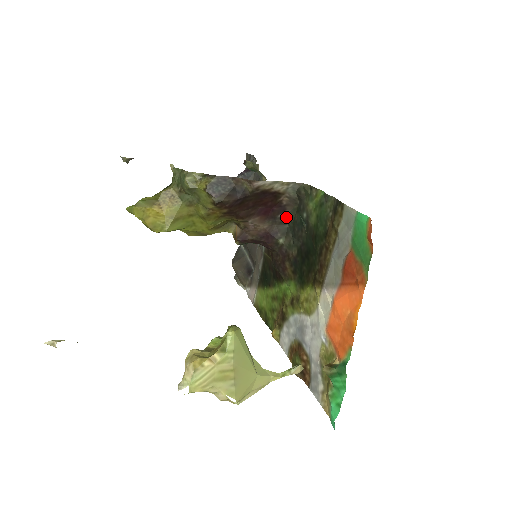
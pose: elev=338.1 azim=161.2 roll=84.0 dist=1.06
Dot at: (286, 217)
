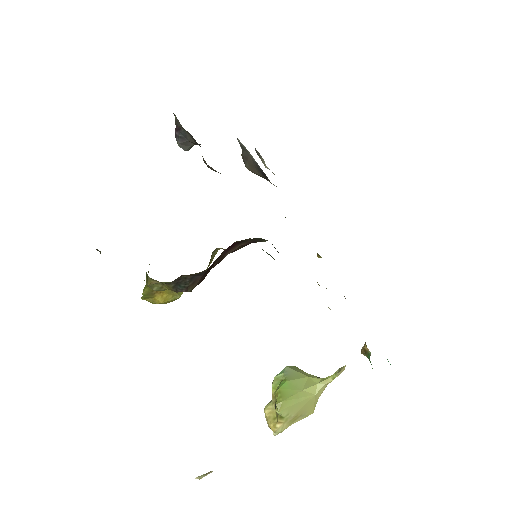
Dot at: occluded
